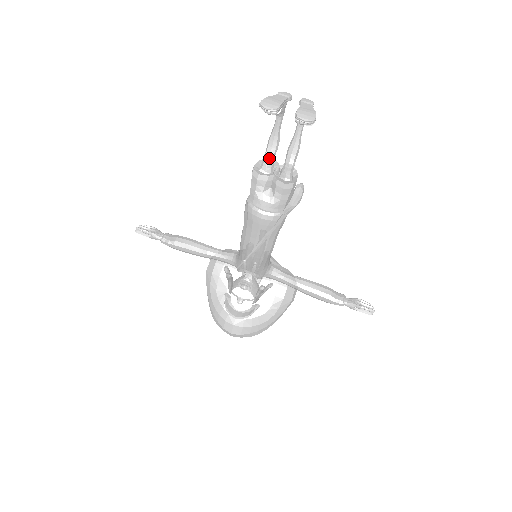
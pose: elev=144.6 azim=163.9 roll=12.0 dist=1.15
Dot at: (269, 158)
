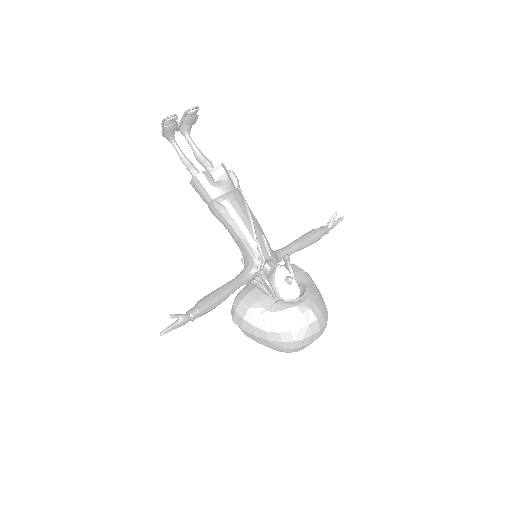
Dot at: (195, 168)
